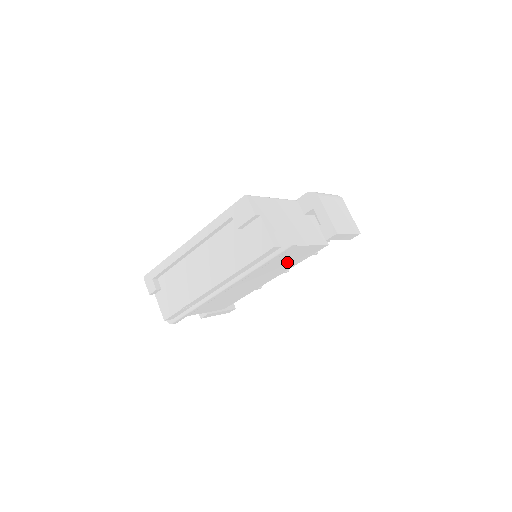
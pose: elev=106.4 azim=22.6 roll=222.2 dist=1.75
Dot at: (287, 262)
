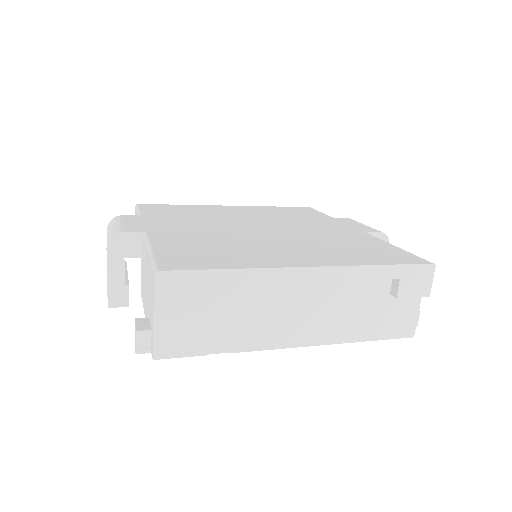
Dot at: occluded
